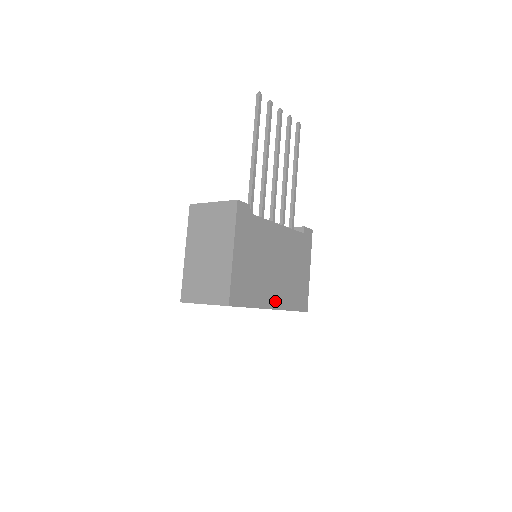
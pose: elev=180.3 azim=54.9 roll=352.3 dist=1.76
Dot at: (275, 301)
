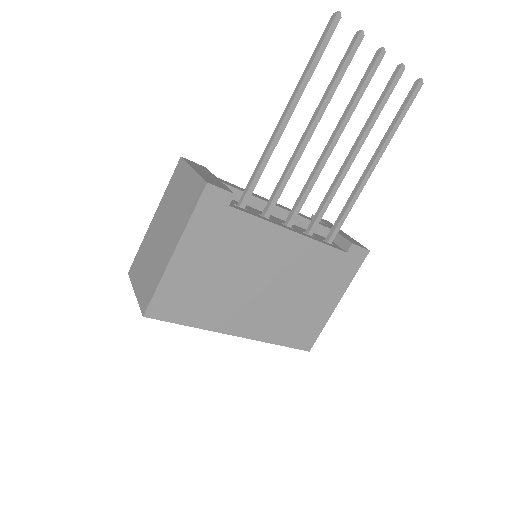
Dot at: (245, 327)
